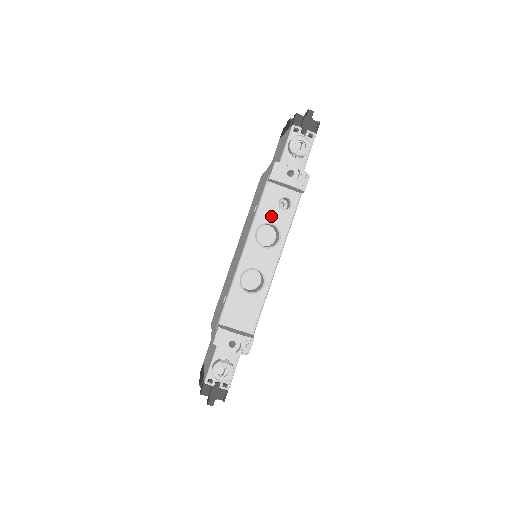
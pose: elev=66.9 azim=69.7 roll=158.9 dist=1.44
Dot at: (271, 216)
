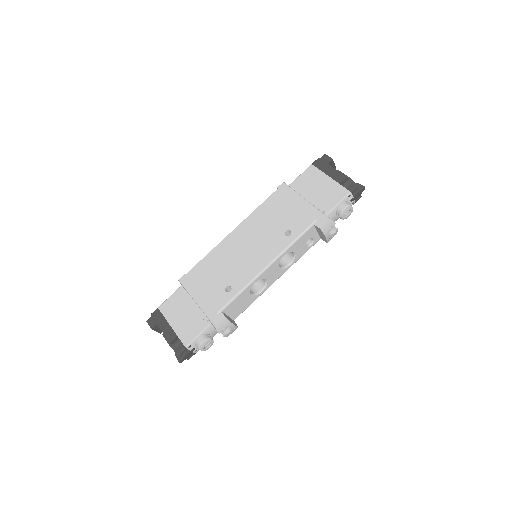
Dot at: (298, 248)
